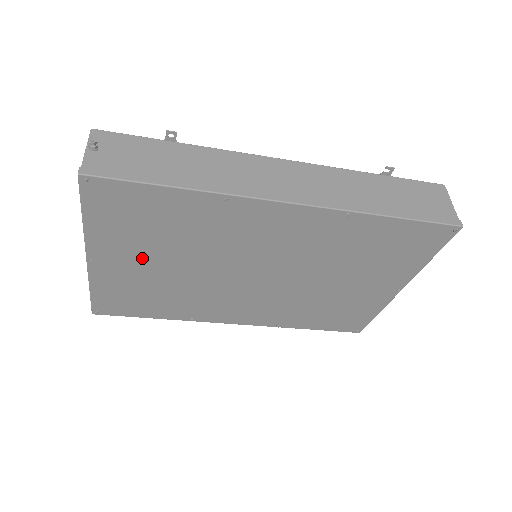
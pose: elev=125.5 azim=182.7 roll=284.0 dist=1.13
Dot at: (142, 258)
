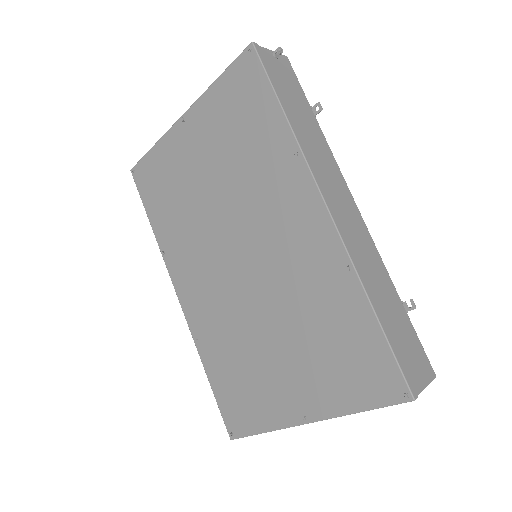
Dot at: (205, 152)
